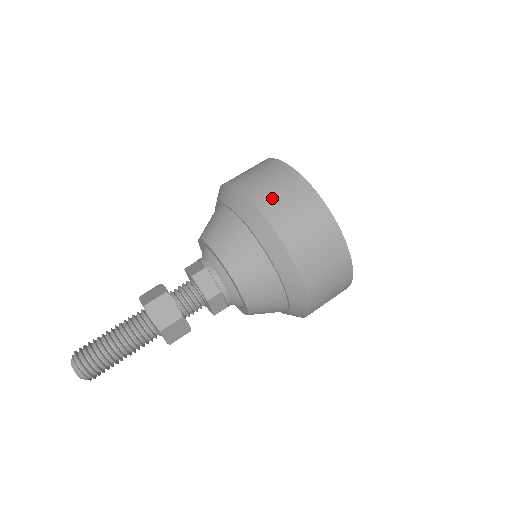
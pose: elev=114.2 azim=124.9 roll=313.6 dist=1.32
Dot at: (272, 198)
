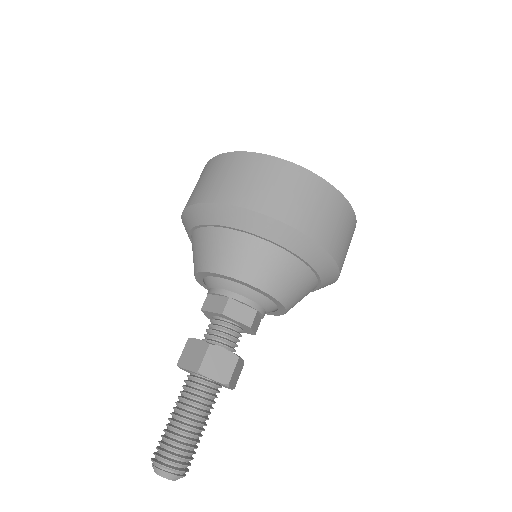
Dot at: (270, 196)
